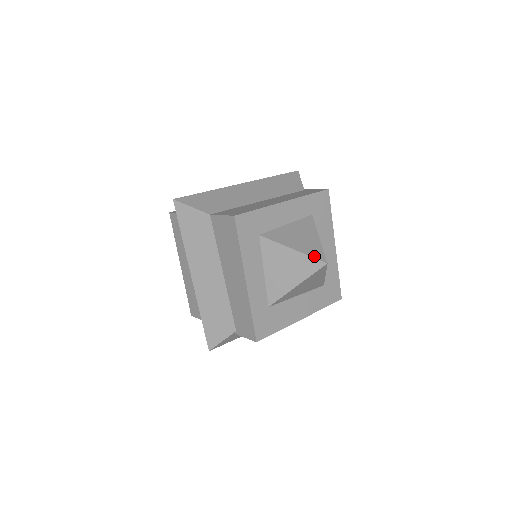
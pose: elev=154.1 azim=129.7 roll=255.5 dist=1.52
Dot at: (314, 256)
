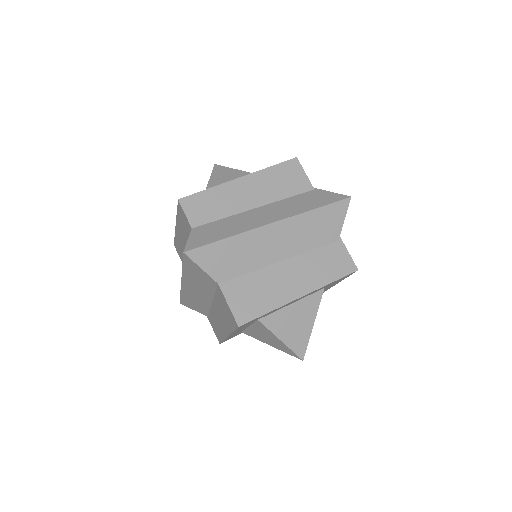
Dot at: (296, 351)
